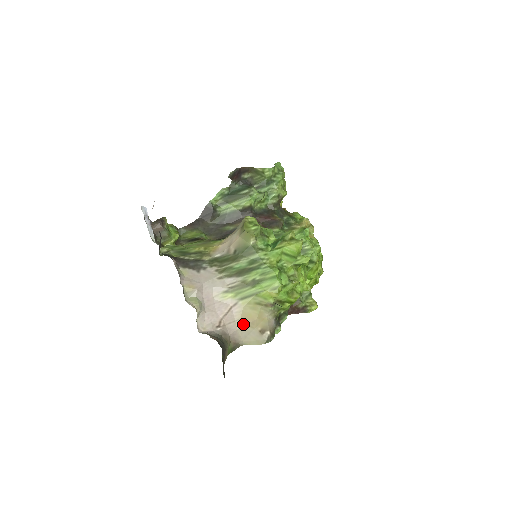
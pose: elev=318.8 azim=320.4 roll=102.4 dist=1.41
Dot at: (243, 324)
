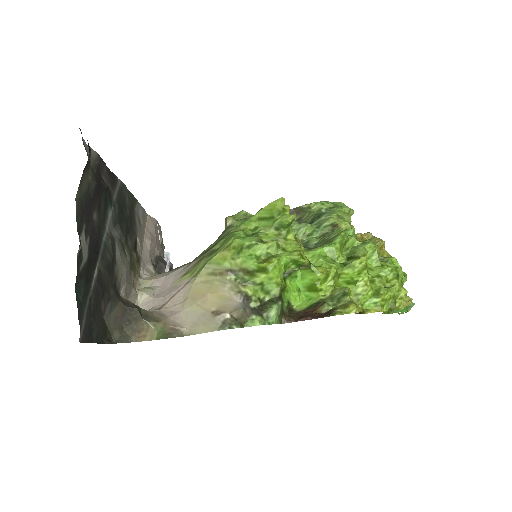
Dot at: (190, 304)
